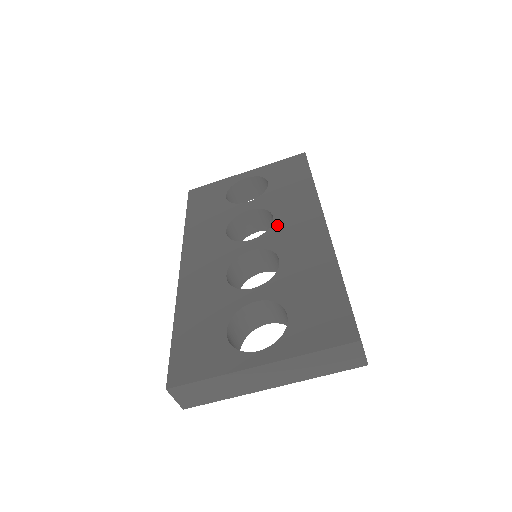
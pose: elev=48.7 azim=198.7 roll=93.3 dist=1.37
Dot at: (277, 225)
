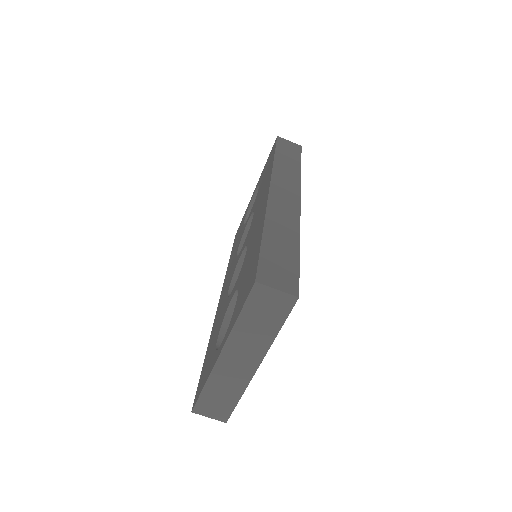
Dot at: (253, 219)
